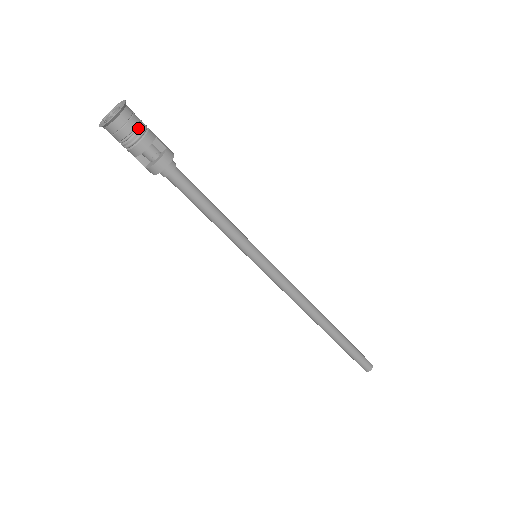
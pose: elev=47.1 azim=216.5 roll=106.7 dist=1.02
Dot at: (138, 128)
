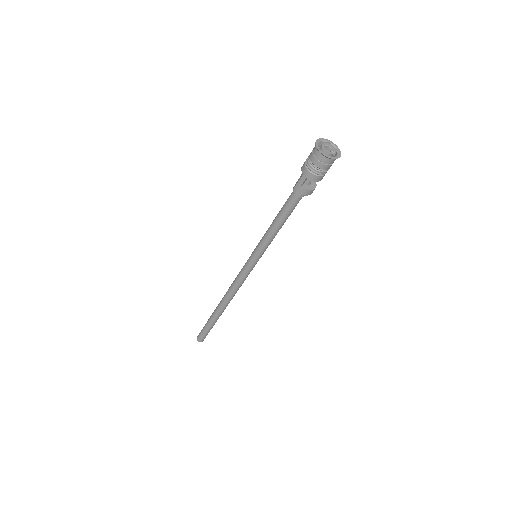
Dot at: occluded
